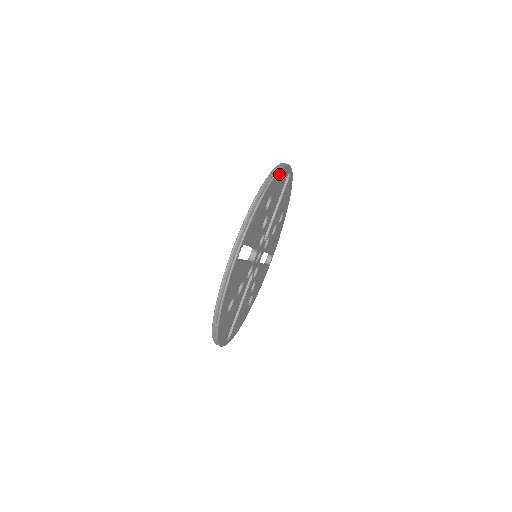
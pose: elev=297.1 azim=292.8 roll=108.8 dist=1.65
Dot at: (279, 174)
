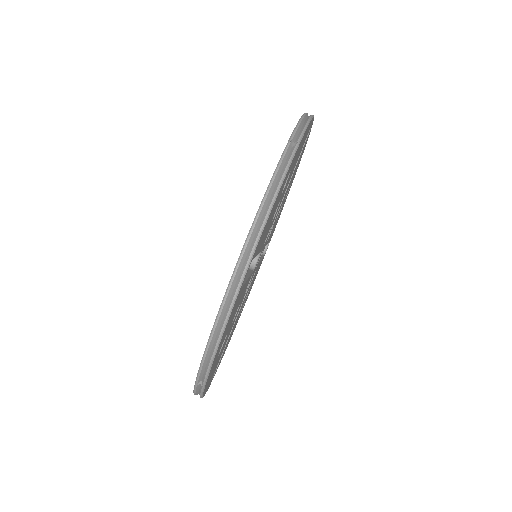
Dot at: occluded
